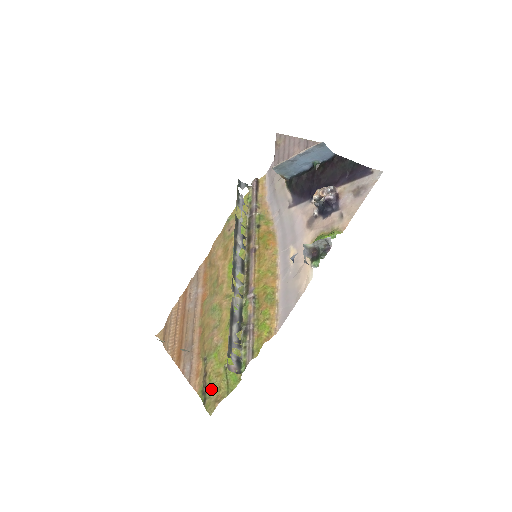
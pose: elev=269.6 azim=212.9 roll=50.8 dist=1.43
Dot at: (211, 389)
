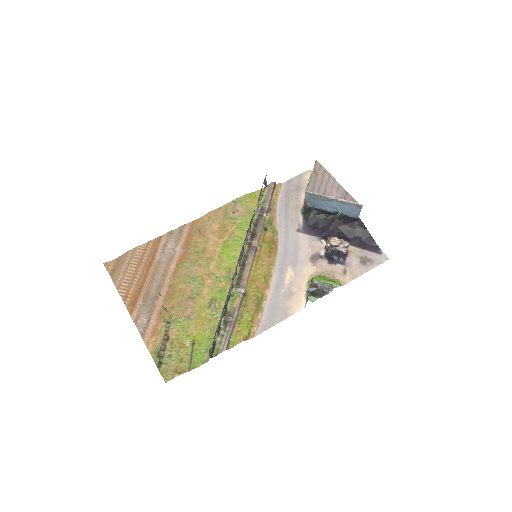
Dot at: (171, 356)
